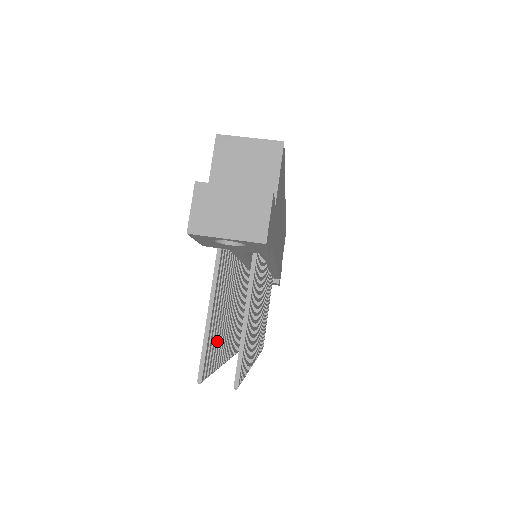
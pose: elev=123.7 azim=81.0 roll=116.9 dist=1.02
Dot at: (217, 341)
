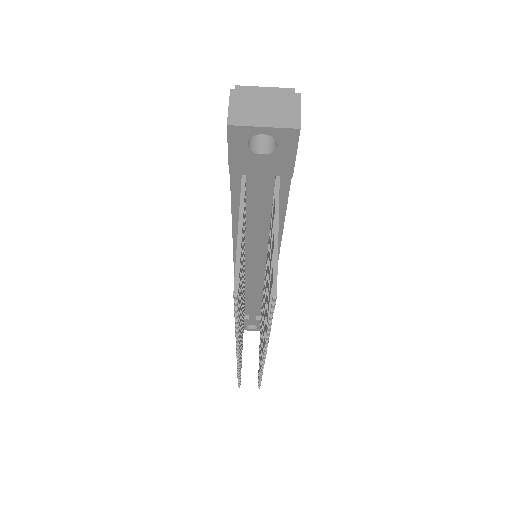
Dot at: occluded
